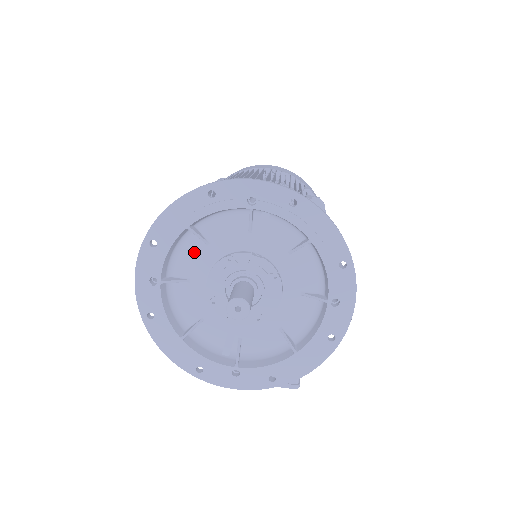
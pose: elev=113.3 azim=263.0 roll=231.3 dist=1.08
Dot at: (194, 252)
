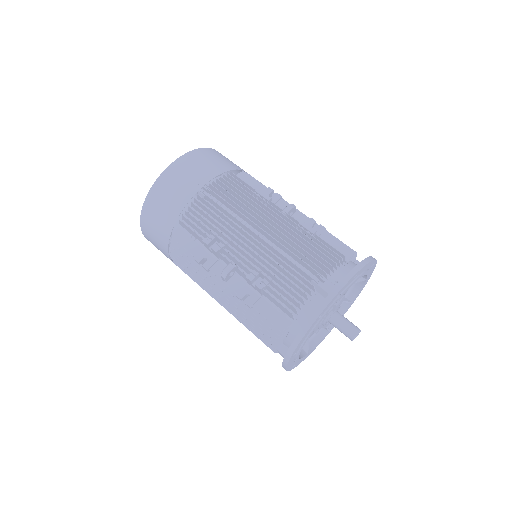
Dot at: occluded
